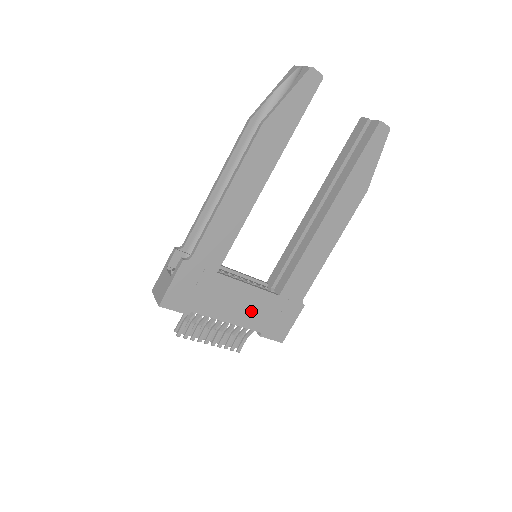
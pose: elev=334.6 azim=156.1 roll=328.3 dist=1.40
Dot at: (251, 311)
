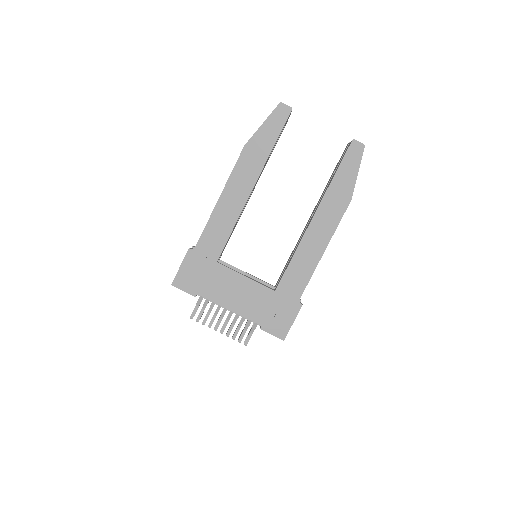
Dot at: (250, 302)
